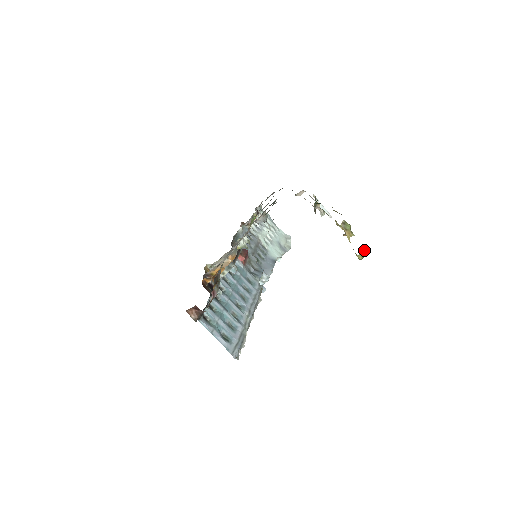
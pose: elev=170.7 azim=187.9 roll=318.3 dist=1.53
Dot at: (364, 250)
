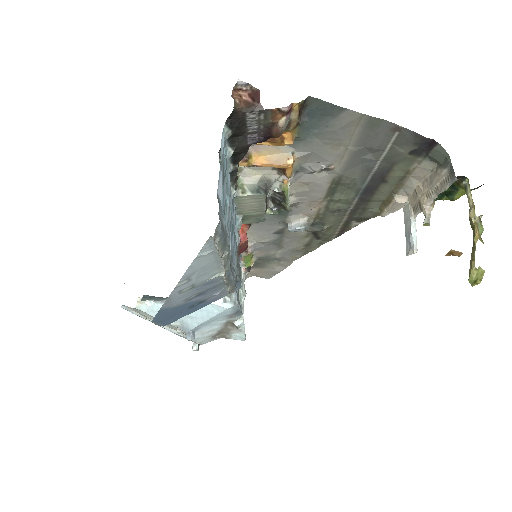
Dot at: (484, 271)
